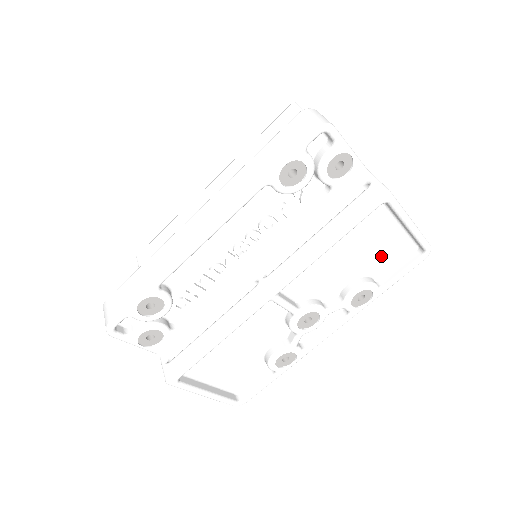
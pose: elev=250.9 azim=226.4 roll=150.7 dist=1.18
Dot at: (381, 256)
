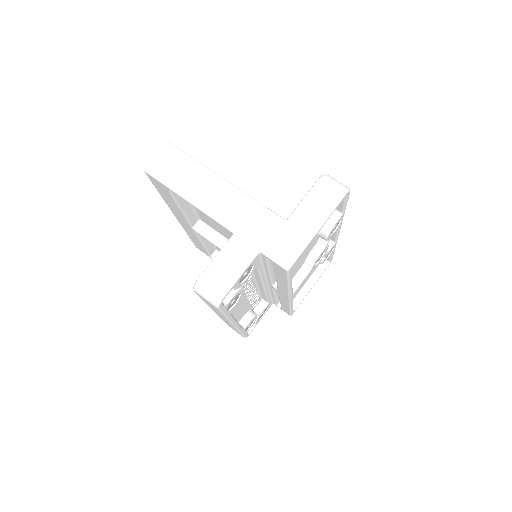
Dot at: occluded
